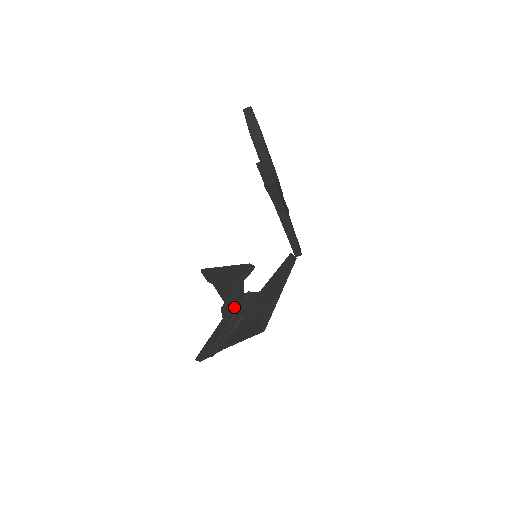
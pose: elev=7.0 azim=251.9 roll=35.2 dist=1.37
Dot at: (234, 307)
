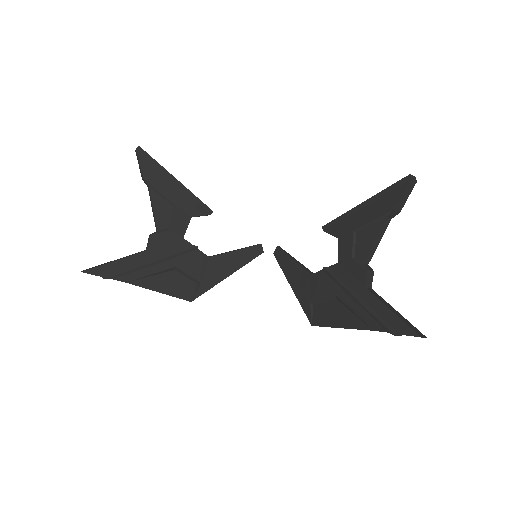
Dot at: (170, 249)
